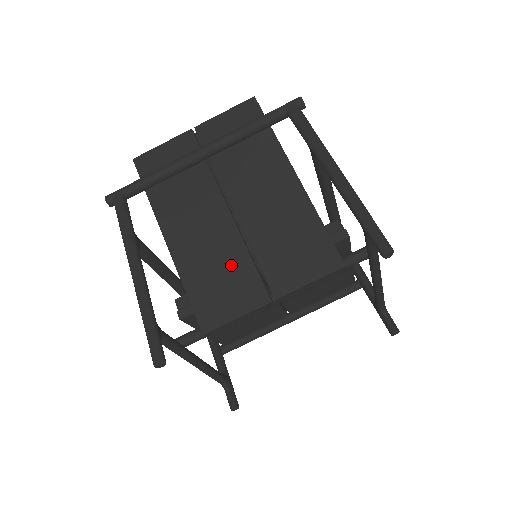
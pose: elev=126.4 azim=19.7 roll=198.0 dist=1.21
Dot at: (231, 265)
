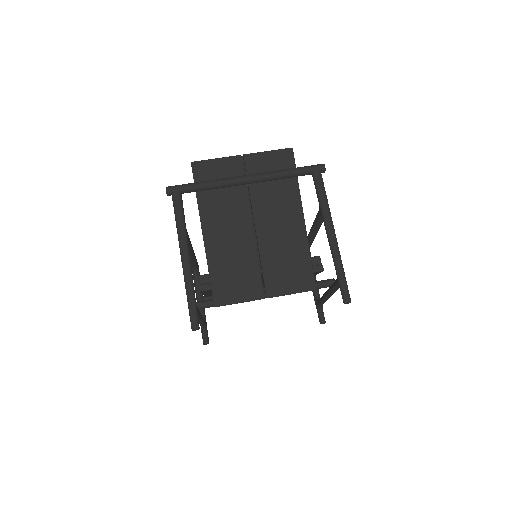
Dot at: (245, 267)
